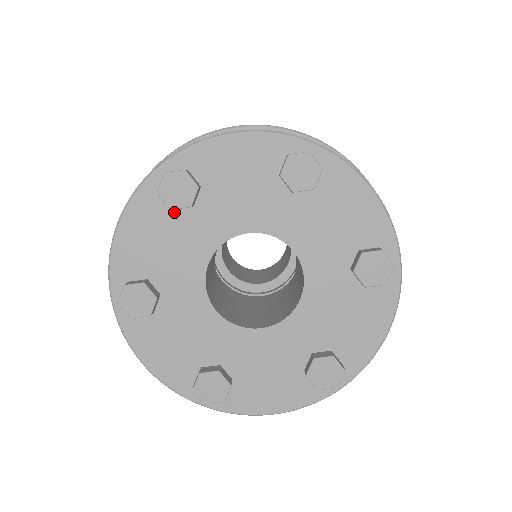
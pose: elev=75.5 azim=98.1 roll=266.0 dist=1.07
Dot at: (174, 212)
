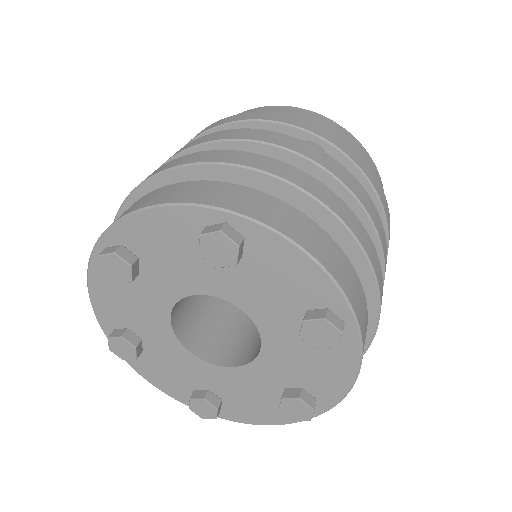
Dot at: occluded
